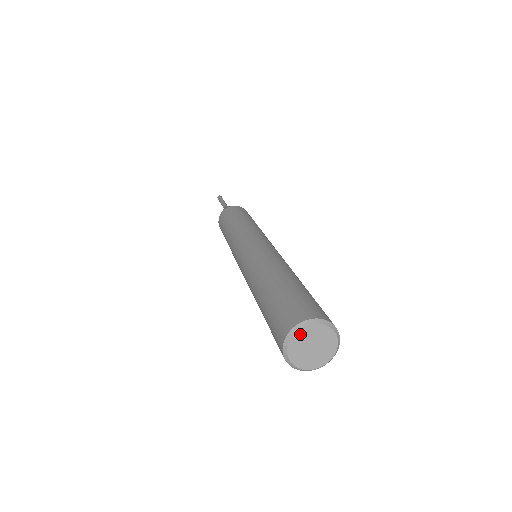
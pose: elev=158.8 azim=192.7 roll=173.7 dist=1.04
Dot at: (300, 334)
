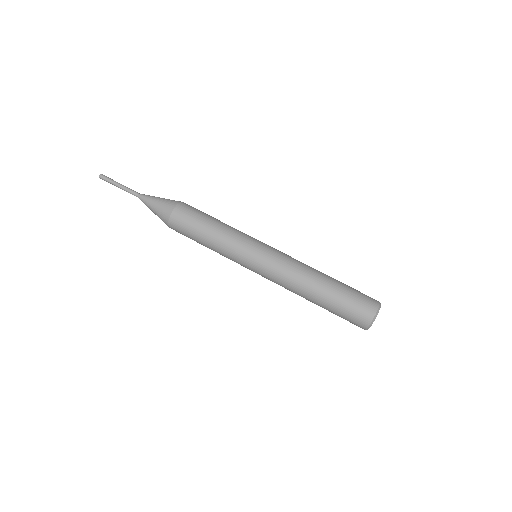
Dot at: occluded
